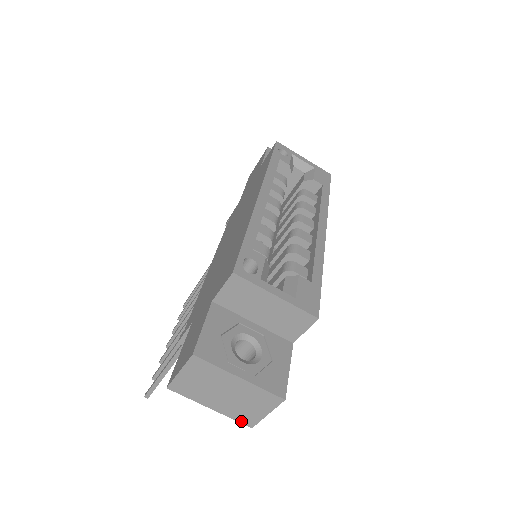
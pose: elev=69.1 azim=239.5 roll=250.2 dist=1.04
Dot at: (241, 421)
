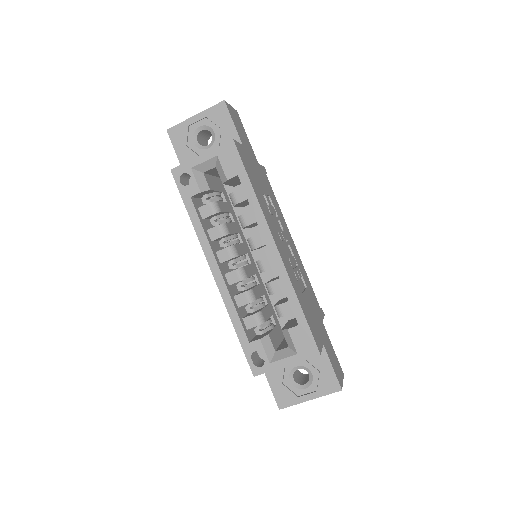
Dot at: occluded
